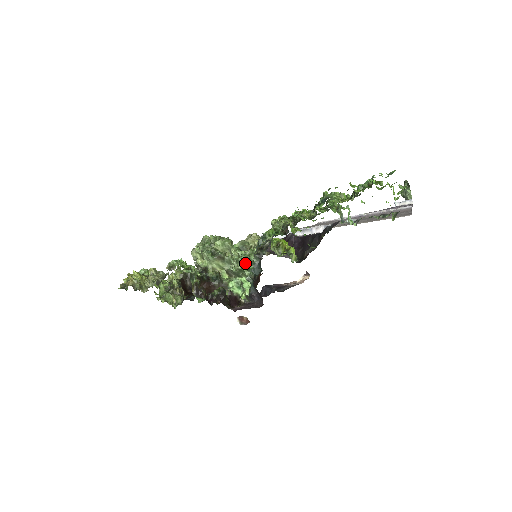
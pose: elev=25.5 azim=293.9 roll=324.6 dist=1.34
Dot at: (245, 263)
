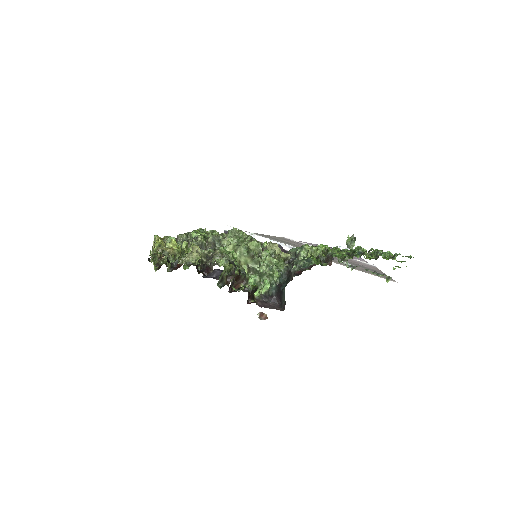
Dot at: (276, 270)
